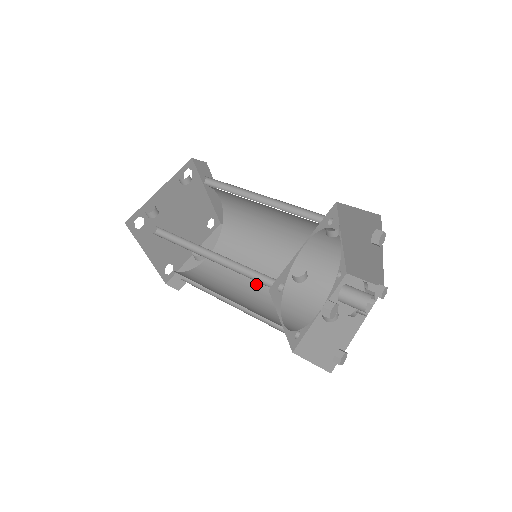
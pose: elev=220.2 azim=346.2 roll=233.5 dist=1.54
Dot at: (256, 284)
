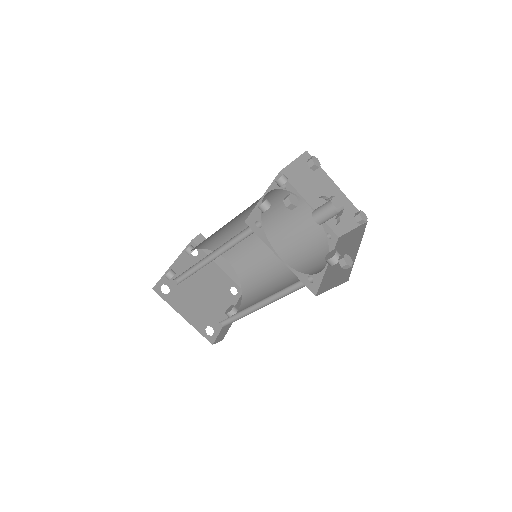
Dot at: (276, 291)
